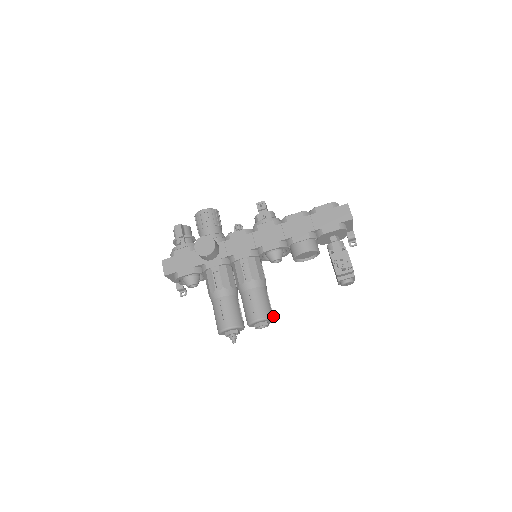
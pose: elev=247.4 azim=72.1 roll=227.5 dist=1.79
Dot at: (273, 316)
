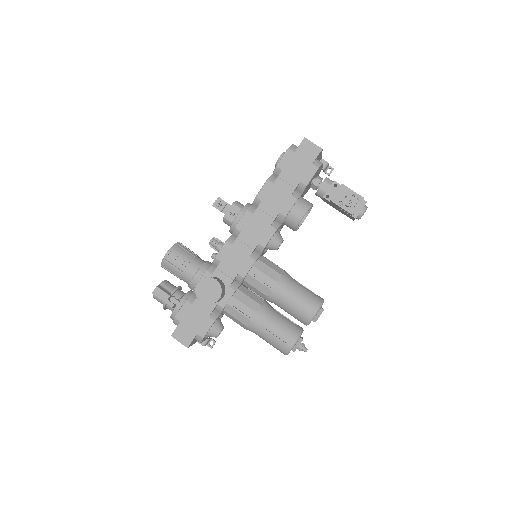
Dot at: (321, 298)
